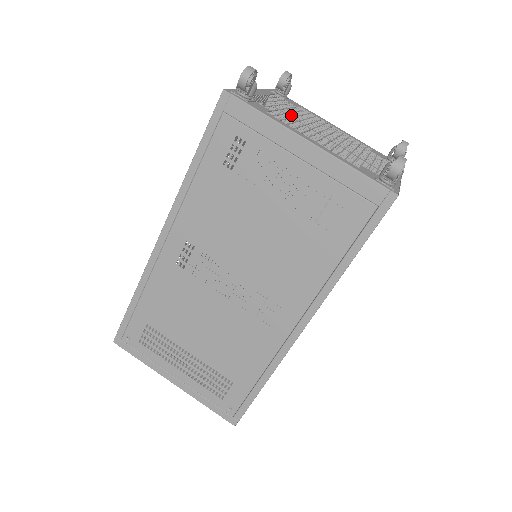
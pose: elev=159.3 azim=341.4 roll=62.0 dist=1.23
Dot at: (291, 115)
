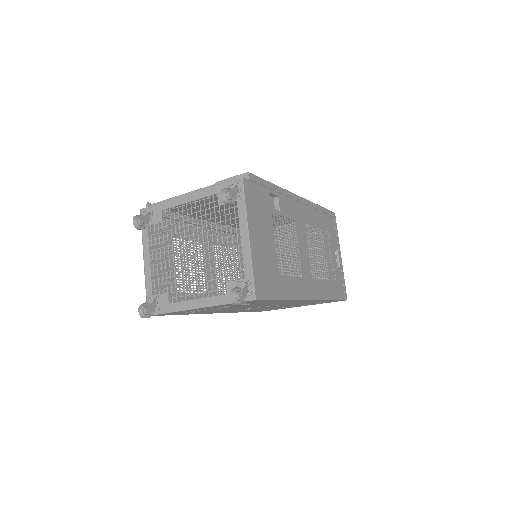
Dot at: occluded
